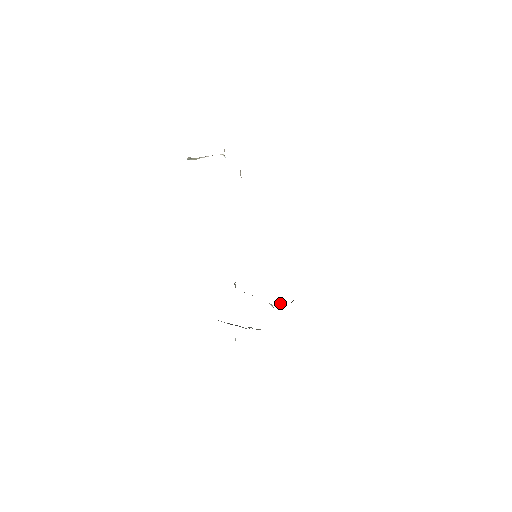
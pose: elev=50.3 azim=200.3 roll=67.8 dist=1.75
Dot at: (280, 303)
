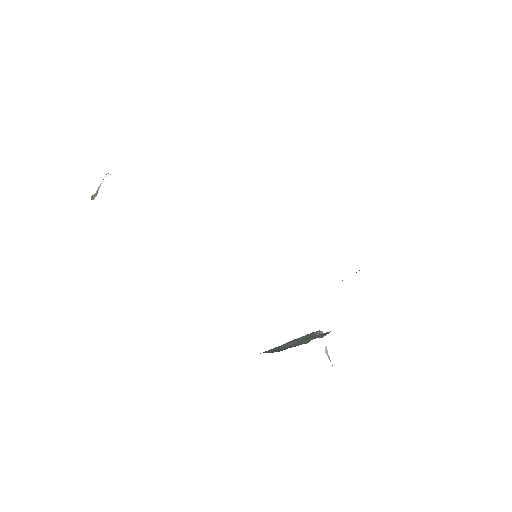
Dot at: occluded
